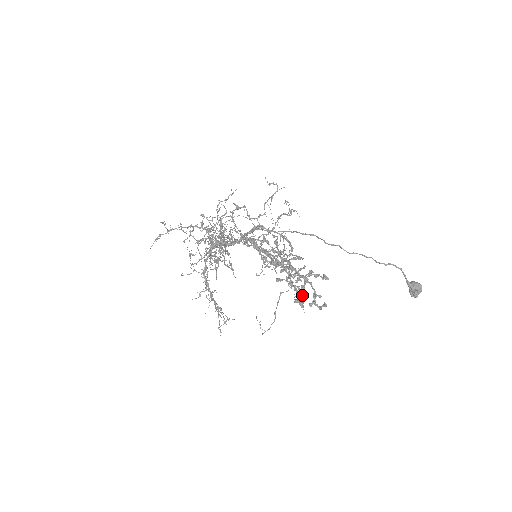
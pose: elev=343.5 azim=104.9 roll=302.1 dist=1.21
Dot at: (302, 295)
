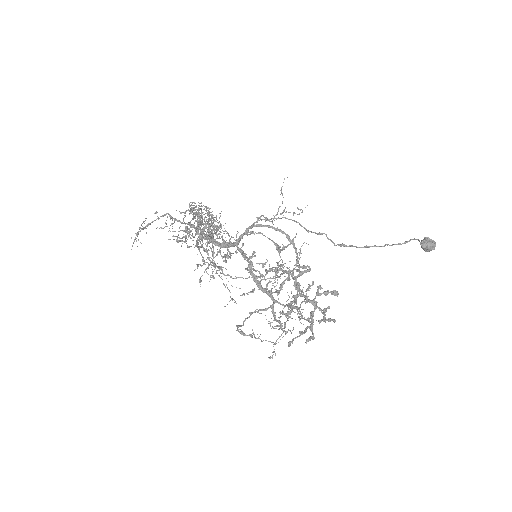
Dot at: (312, 326)
